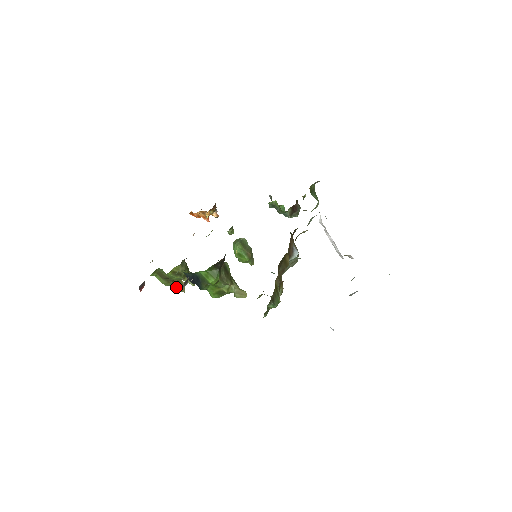
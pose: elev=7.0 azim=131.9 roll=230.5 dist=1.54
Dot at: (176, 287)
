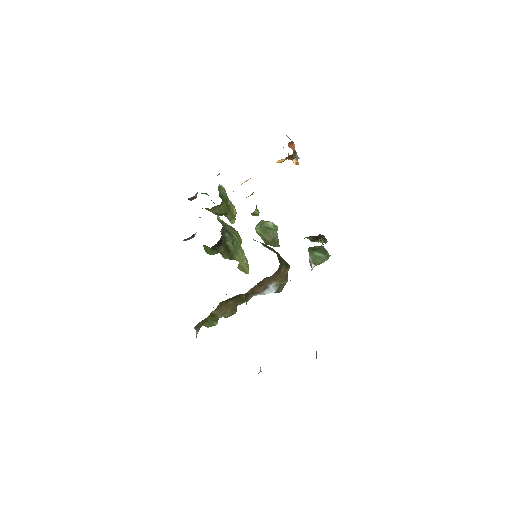
Dot at: occluded
